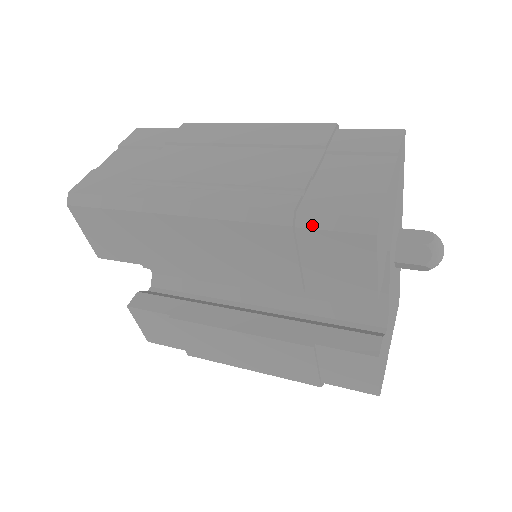
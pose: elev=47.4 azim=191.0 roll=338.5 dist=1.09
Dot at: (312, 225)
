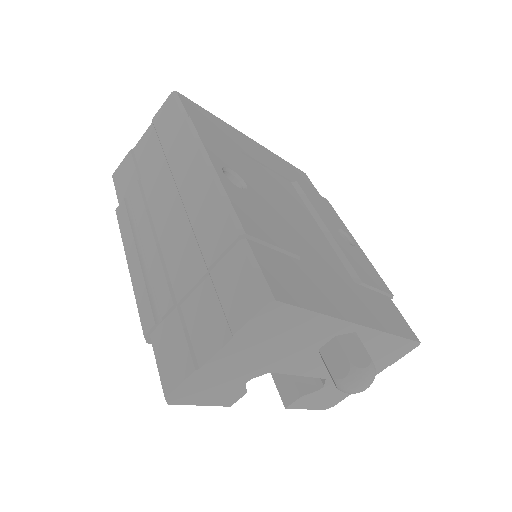
Dot at: occluded
